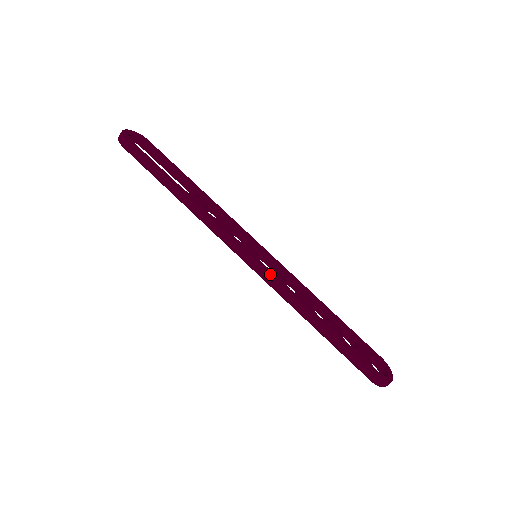
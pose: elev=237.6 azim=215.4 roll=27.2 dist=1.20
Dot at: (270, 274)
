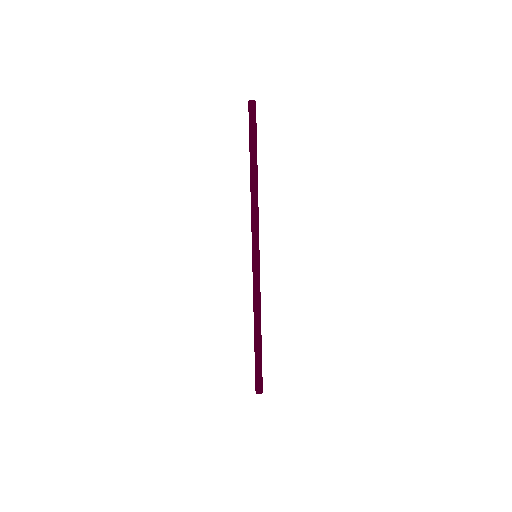
Dot at: occluded
